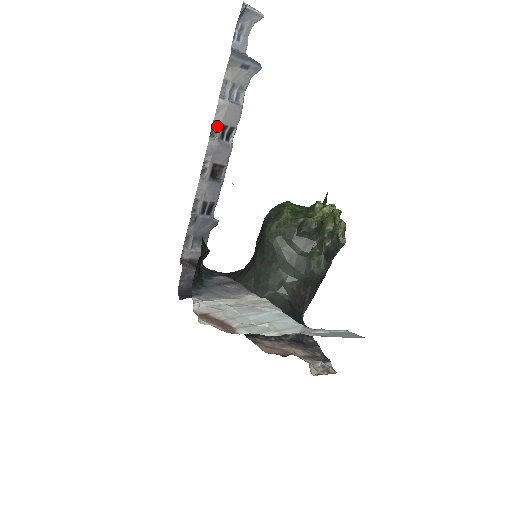
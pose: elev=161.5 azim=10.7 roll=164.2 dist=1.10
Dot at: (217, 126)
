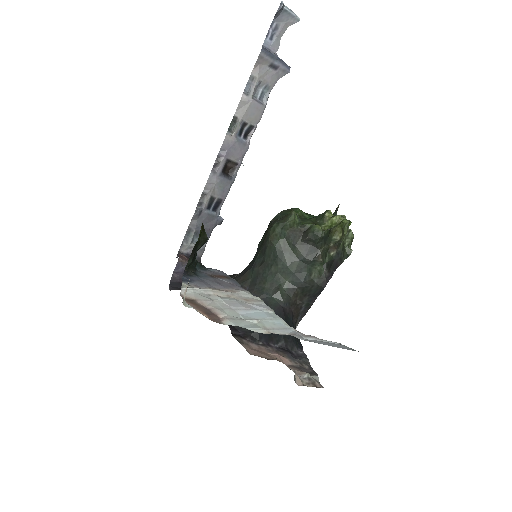
Dot at: (237, 122)
